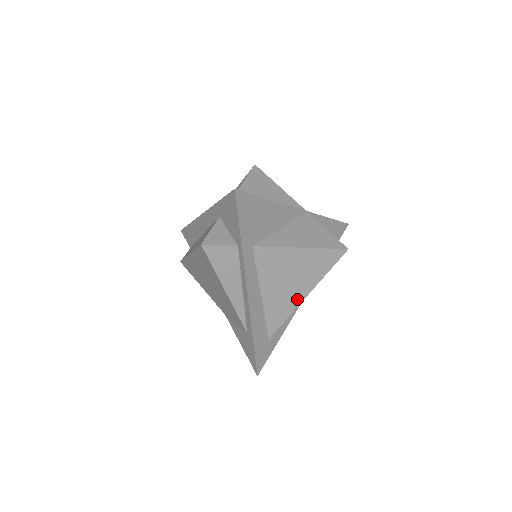
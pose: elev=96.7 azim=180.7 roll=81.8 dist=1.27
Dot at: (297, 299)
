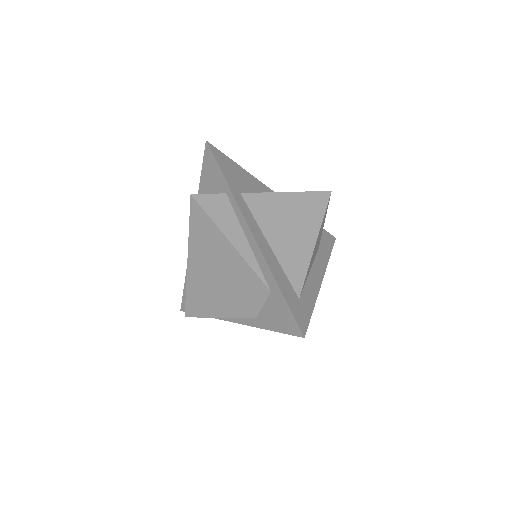
Dot at: (308, 246)
